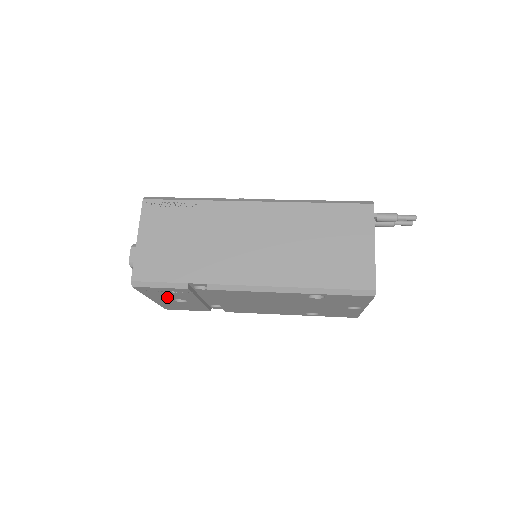
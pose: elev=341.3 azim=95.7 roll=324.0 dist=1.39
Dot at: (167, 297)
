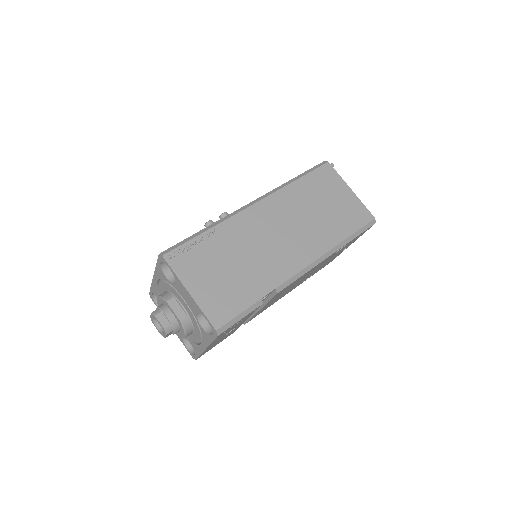
Dot at: (225, 334)
